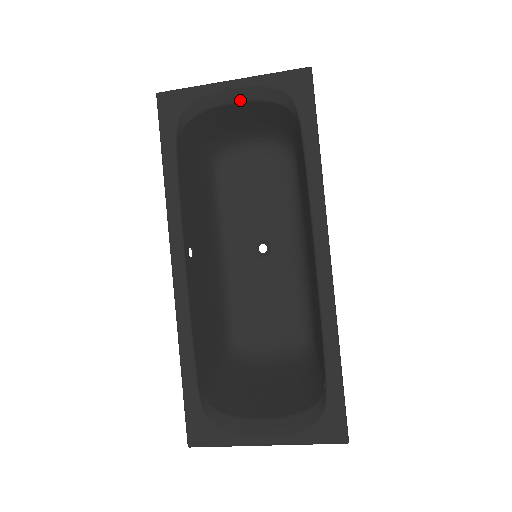
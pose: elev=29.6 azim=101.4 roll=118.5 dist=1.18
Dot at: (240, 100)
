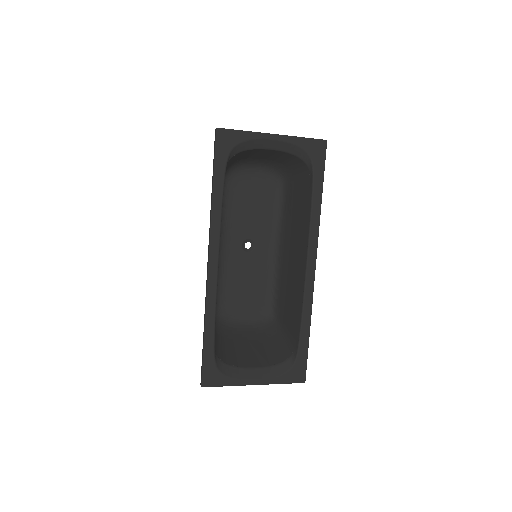
Dot at: (275, 149)
